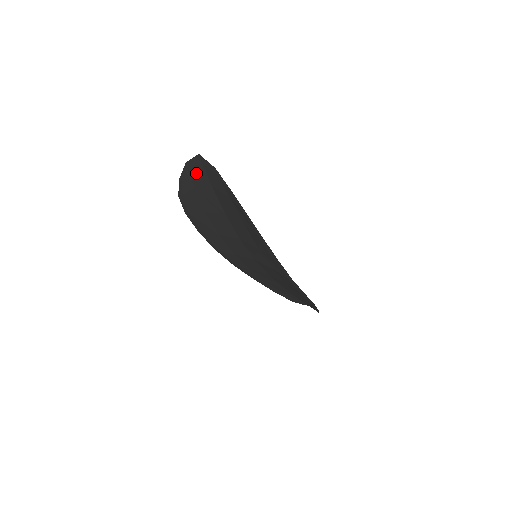
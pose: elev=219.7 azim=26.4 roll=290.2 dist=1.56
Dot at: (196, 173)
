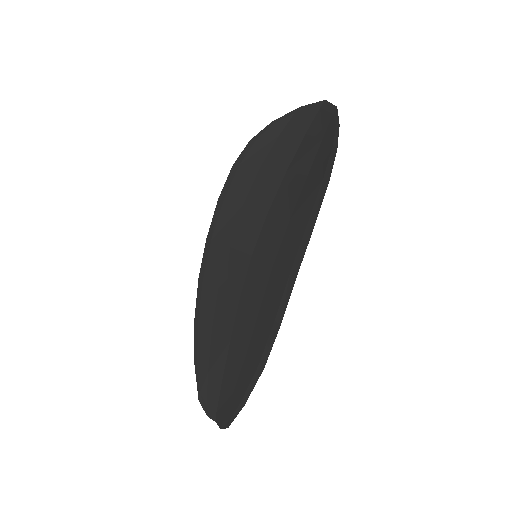
Dot at: (301, 118)
